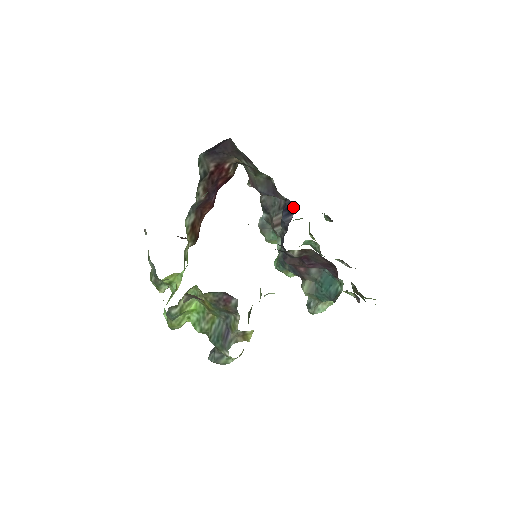
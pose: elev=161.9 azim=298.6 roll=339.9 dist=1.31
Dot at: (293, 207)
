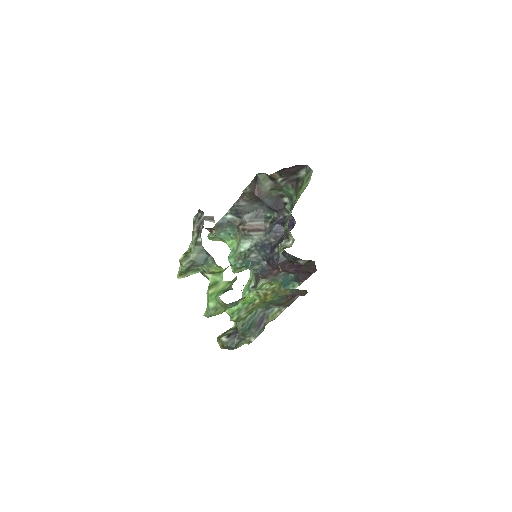
Dot at: (291, 224)
